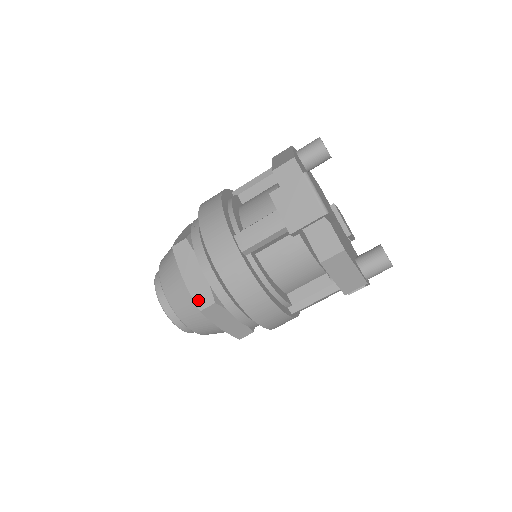
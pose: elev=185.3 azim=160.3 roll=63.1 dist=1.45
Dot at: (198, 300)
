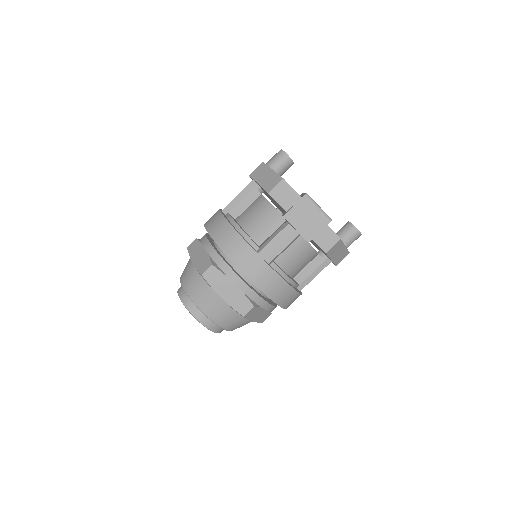
Dot at: (239, 309)
